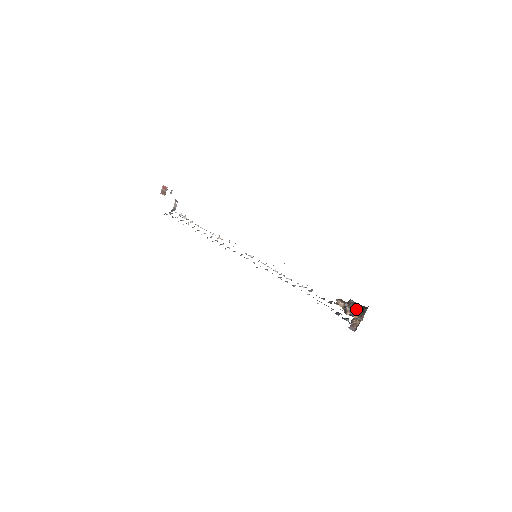
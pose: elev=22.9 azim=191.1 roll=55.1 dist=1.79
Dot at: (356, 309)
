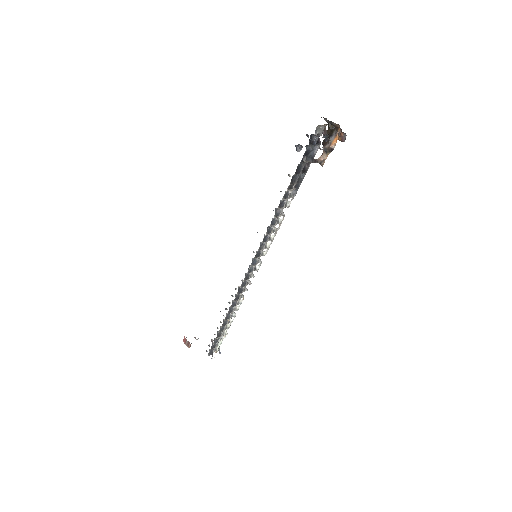
Dot at: (330, 135)
